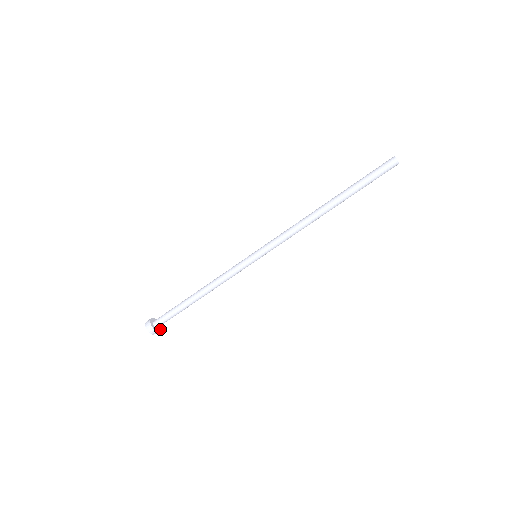
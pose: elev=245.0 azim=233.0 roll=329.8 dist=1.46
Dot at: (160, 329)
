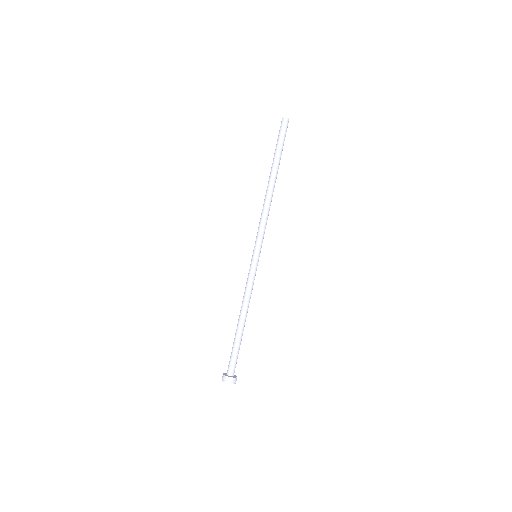
Dot at: (235, 377)
